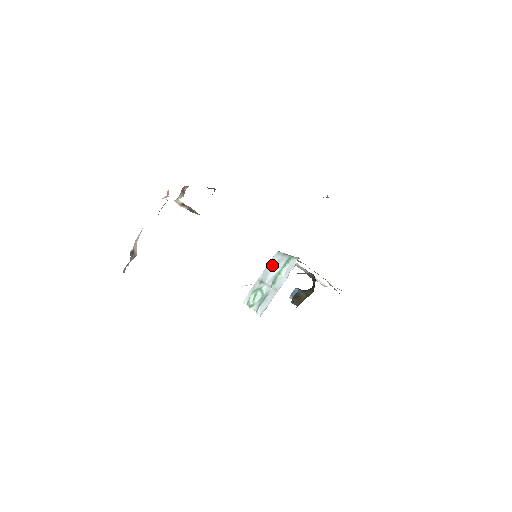
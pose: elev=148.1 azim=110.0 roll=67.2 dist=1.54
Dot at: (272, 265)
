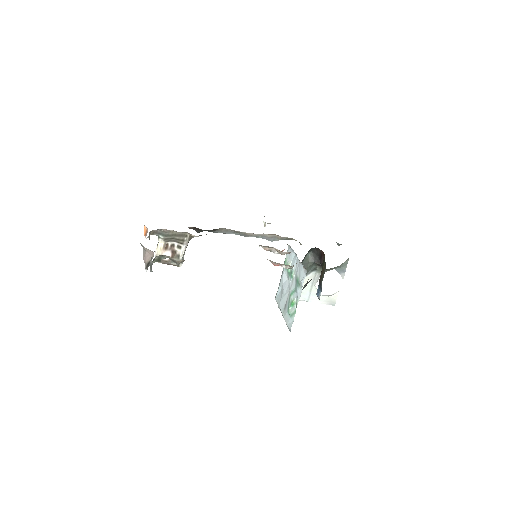
Dot at: (280, 295)
